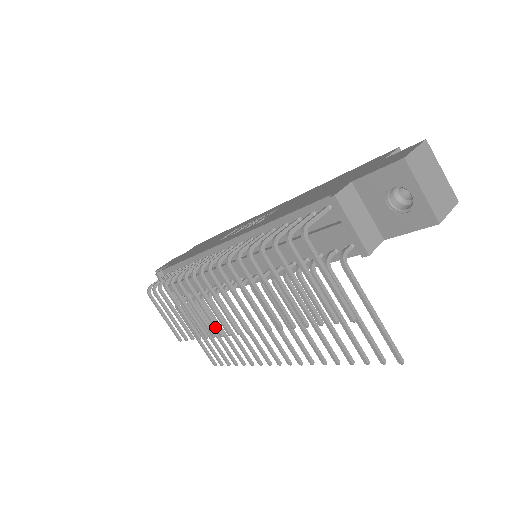
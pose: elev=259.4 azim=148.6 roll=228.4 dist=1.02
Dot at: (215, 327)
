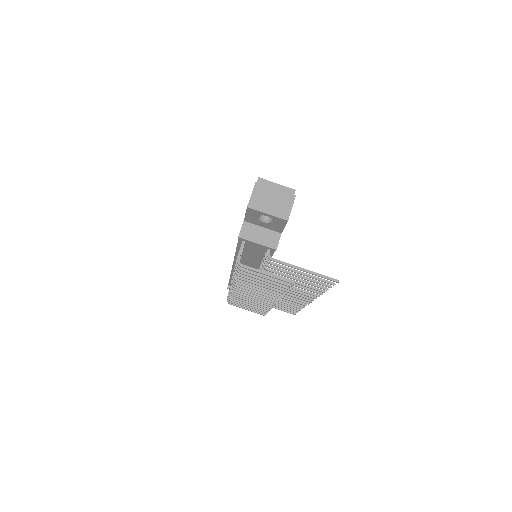
Dot at: occluded
